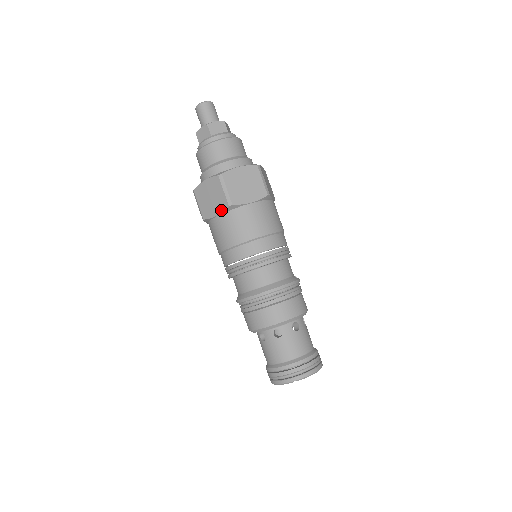
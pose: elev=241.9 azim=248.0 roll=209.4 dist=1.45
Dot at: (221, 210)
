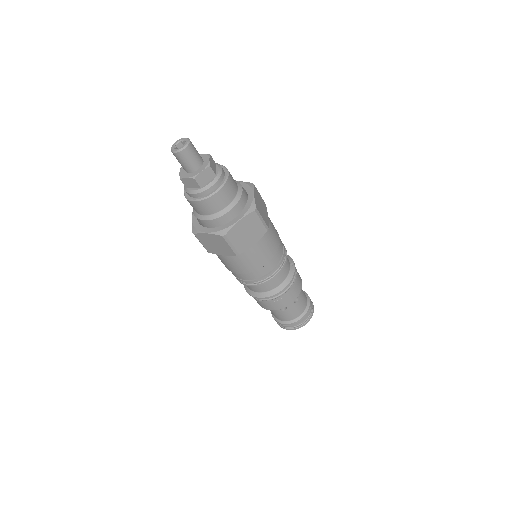
Dot at: (228, 255)
